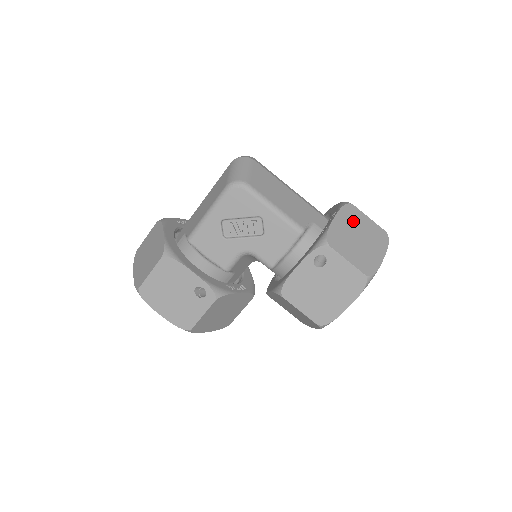
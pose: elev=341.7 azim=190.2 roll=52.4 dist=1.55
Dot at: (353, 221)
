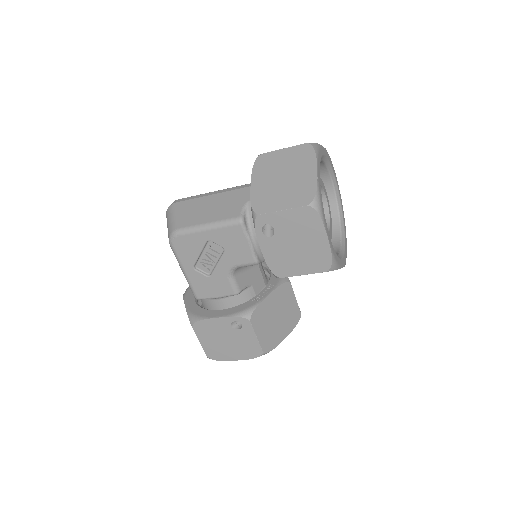
Dot at: (269, 169)
